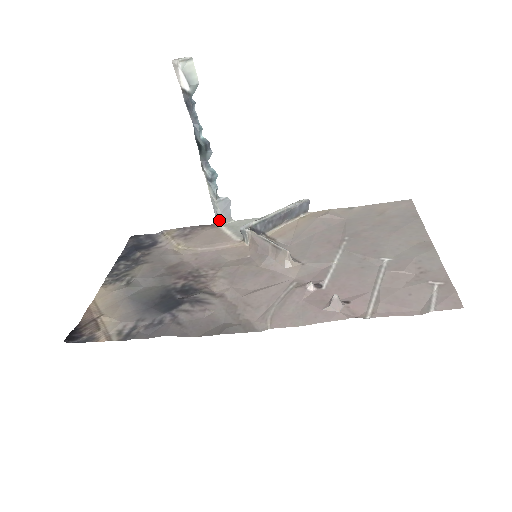
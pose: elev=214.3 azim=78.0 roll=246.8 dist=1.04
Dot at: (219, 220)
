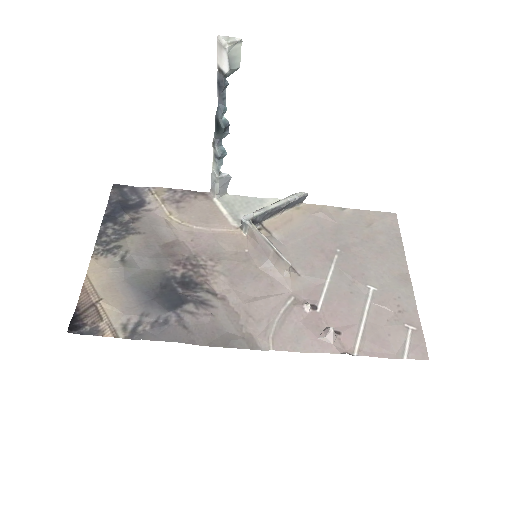
Dot at: (214, 193)
